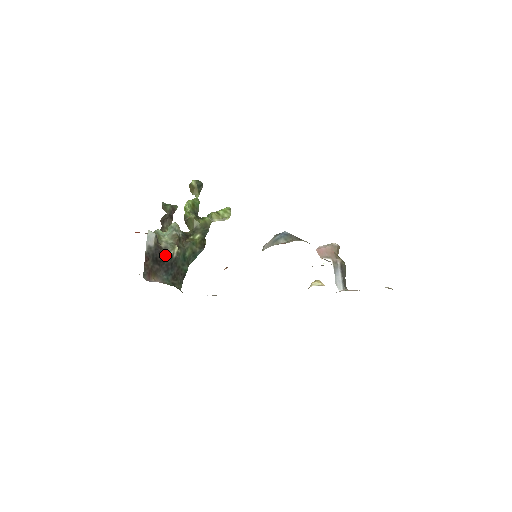
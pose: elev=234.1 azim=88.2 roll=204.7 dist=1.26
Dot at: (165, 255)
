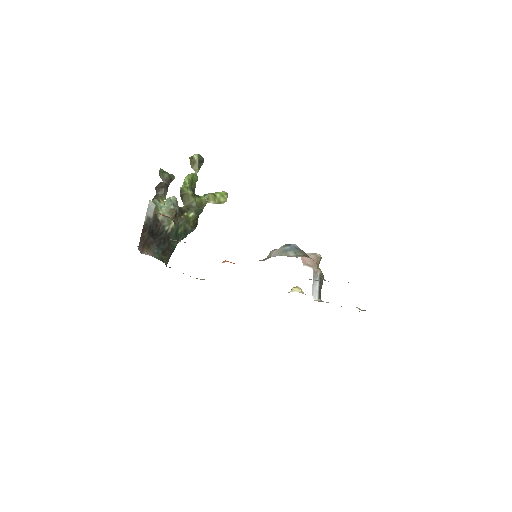
Dot at: (161, 229)
